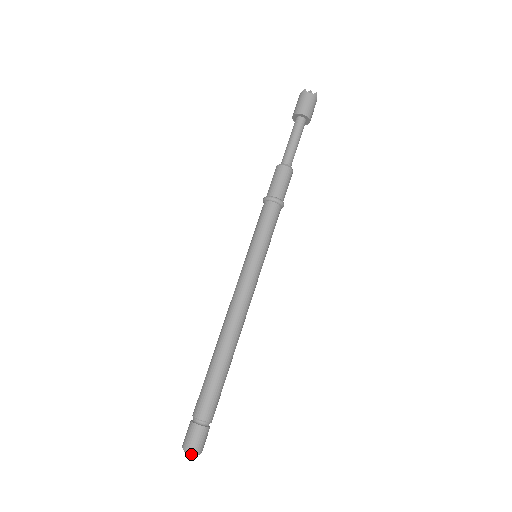
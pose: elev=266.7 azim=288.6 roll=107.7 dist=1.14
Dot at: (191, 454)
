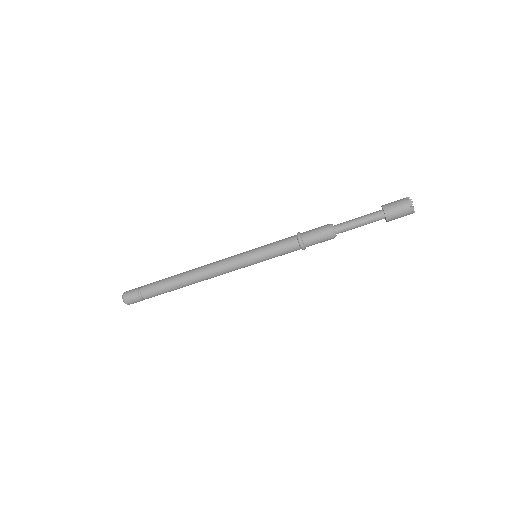
Dot at: (124, 302)
